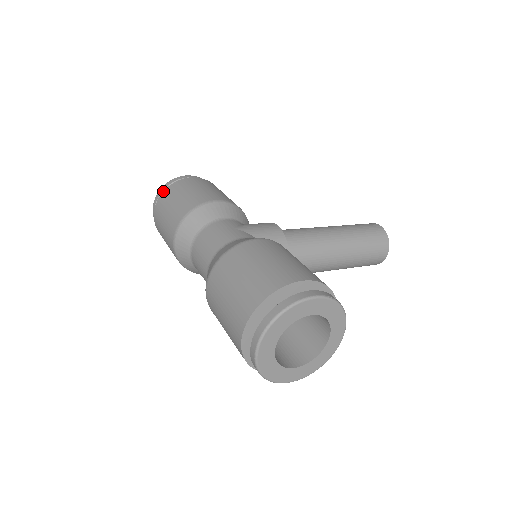
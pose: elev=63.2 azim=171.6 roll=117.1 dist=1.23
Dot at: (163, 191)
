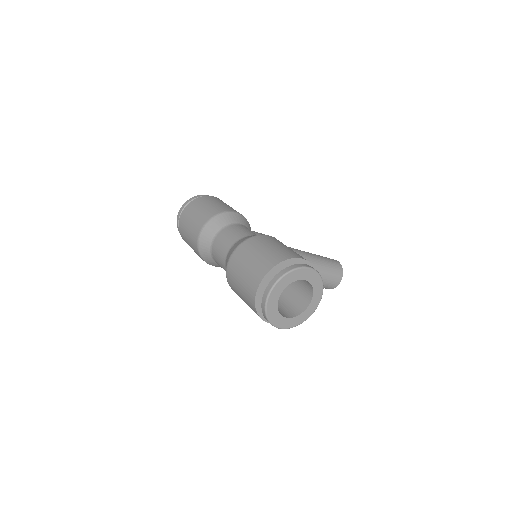
Dot at: occluded
